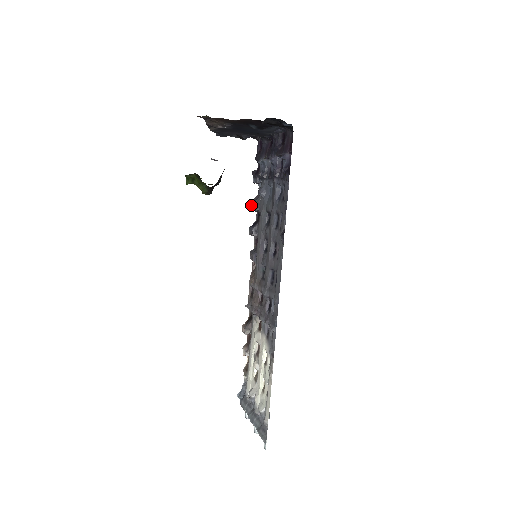
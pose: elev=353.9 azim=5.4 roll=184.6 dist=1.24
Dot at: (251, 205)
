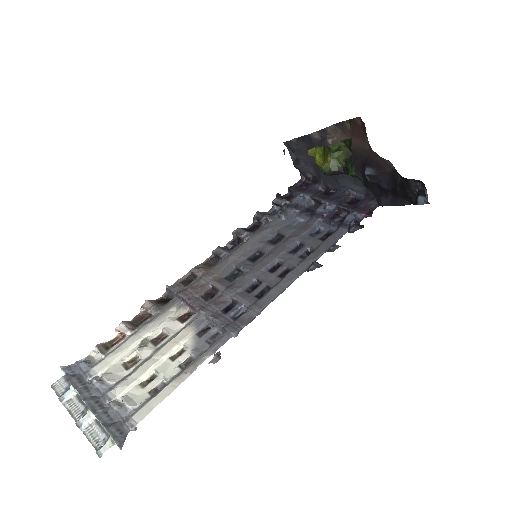
Dot at: (256, 214)
